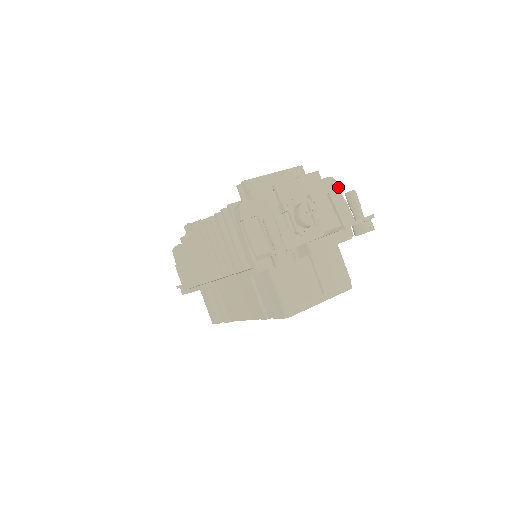
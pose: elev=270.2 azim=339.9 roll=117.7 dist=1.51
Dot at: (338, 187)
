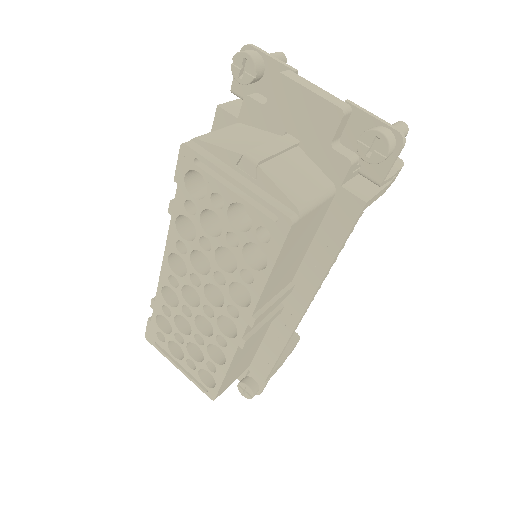
Dot at: (401, 168)
